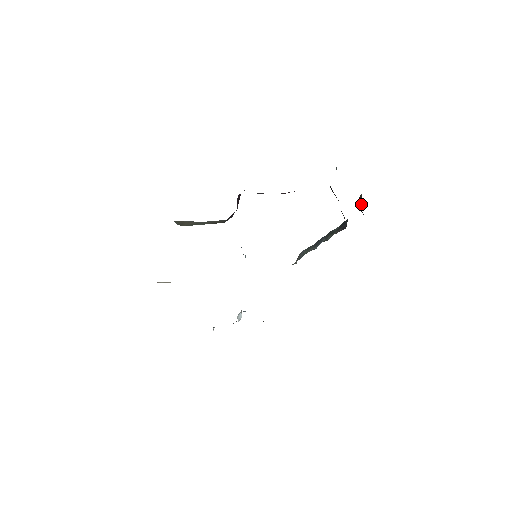
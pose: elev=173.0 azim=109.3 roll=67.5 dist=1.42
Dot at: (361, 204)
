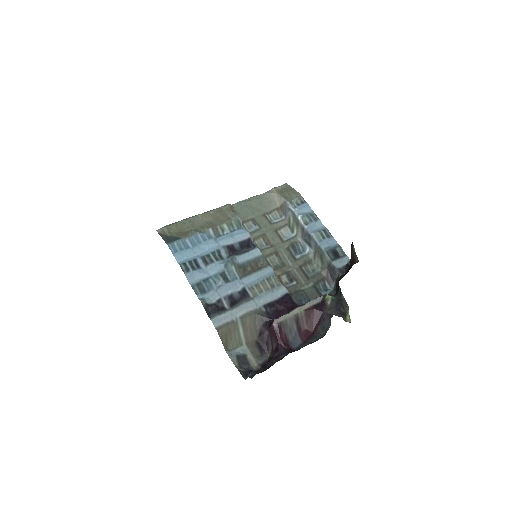
Dot at: (354, 260)
